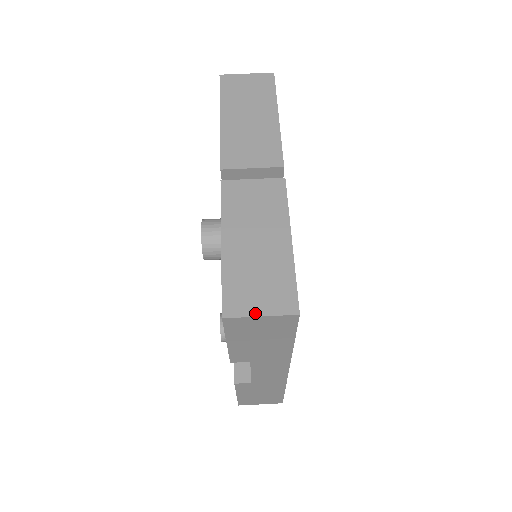
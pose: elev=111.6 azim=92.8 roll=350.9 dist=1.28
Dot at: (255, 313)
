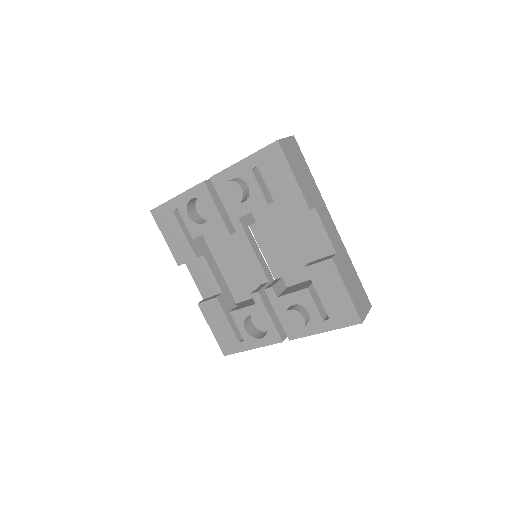
Dot at: (283, 139)
